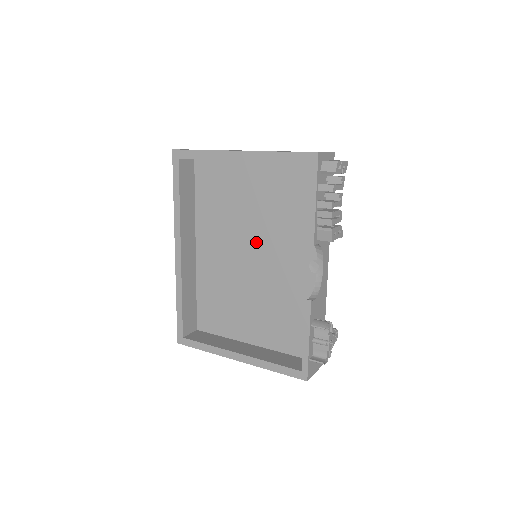
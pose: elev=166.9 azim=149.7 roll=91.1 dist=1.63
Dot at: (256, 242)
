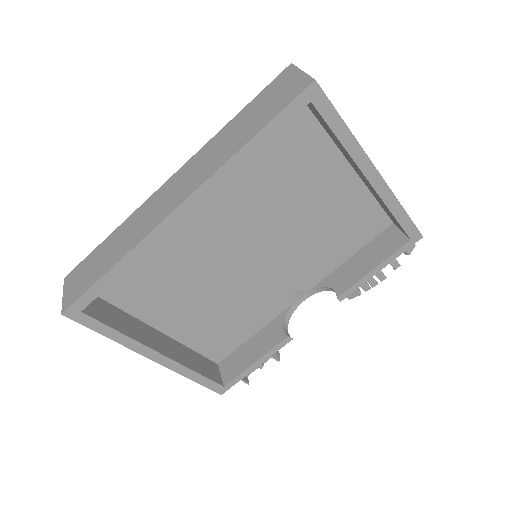
Dot at: (269, 243)
